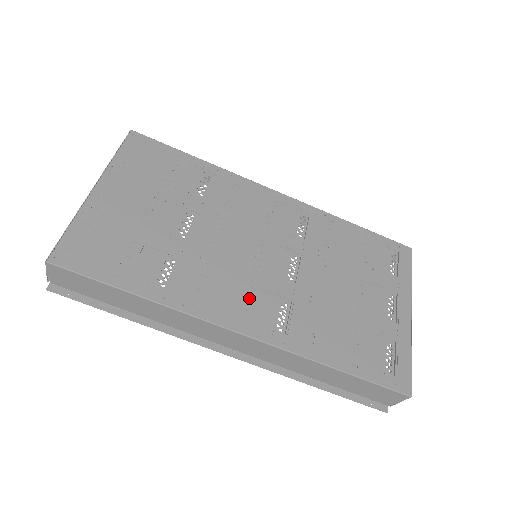
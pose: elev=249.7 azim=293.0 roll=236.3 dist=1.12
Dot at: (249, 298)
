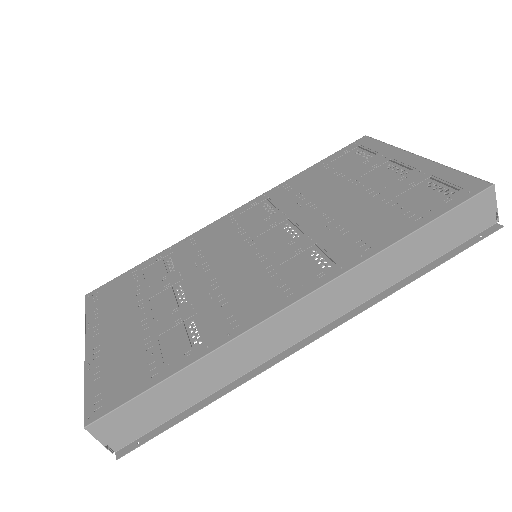
Dot at: (278, 277)
